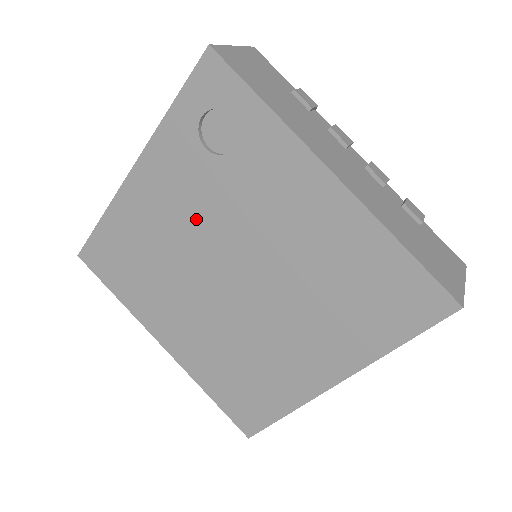
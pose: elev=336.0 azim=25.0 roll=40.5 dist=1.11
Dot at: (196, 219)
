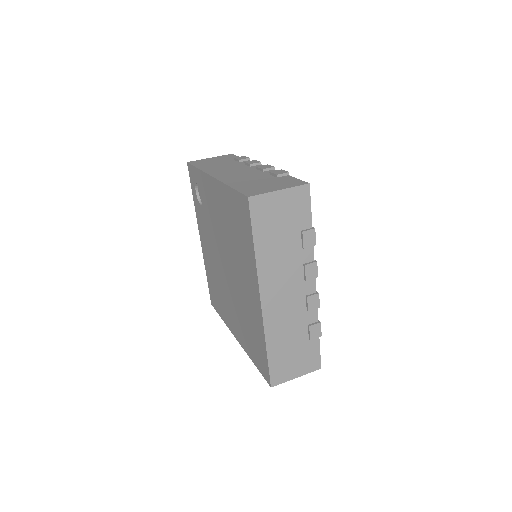
Dot at: (212, 243)
